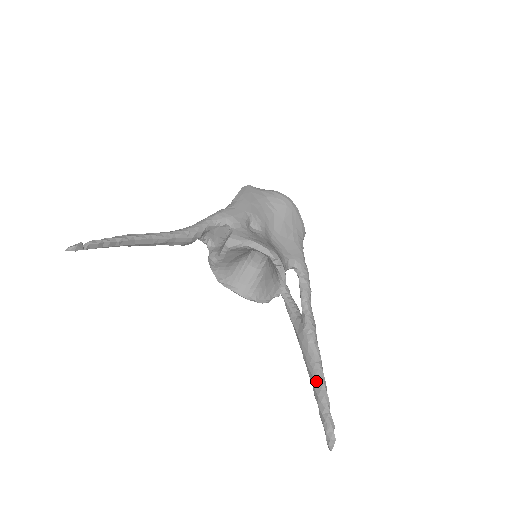
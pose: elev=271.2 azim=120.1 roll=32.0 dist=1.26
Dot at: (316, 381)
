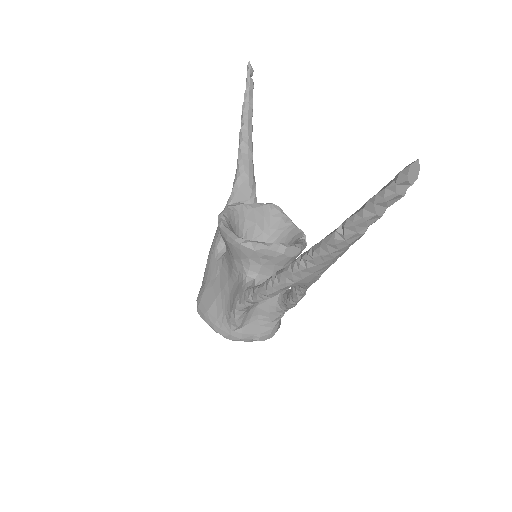
Dot at: occluded
